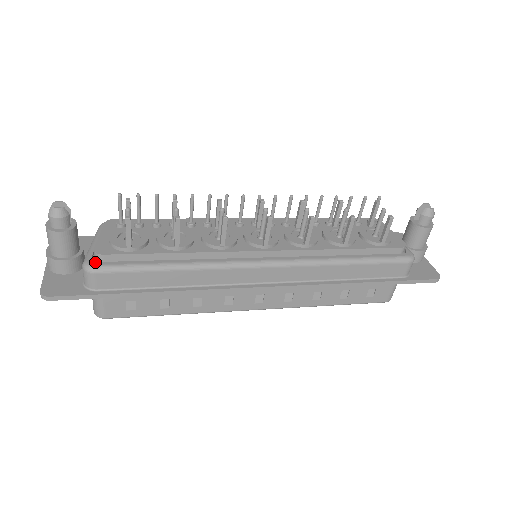
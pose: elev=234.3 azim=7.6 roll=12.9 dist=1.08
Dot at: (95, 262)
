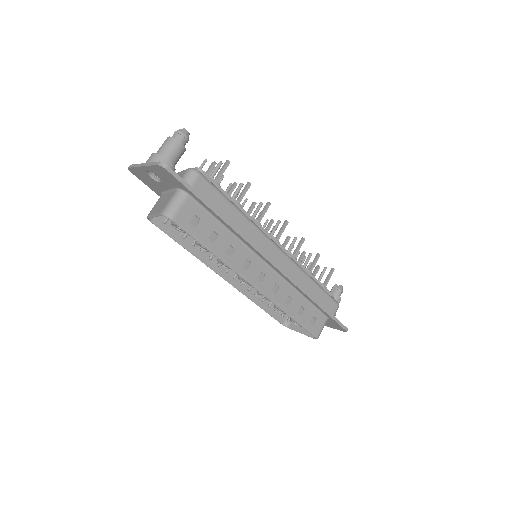
Dot at: occluded
